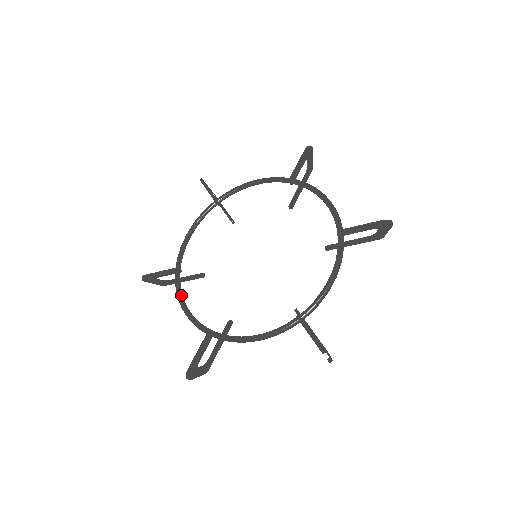
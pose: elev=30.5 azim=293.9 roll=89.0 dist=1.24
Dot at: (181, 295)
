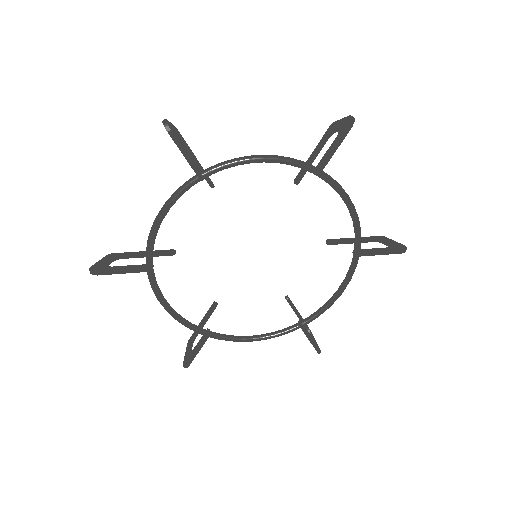
Dot at: (163, 298)
